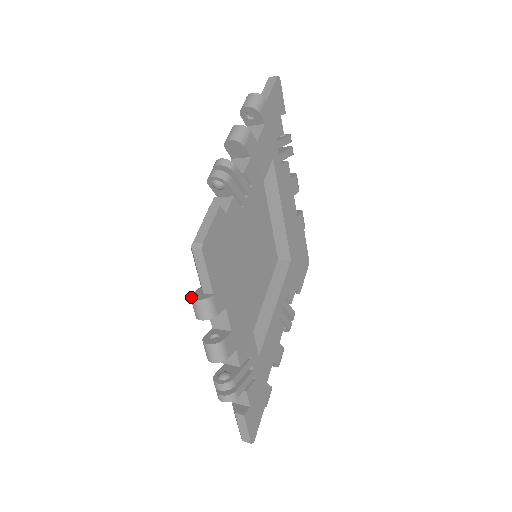
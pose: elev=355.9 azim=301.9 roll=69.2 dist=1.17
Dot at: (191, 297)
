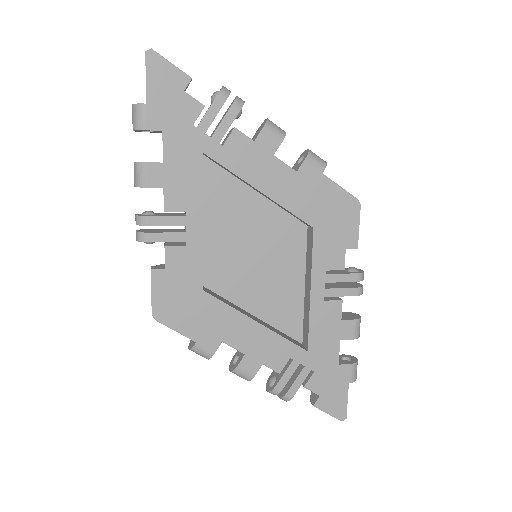
Dot at: occluded
